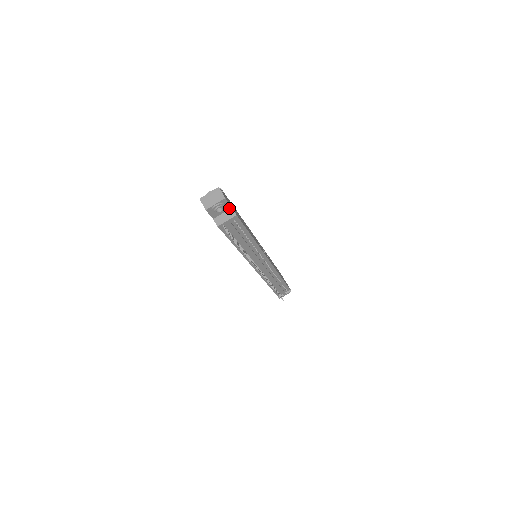
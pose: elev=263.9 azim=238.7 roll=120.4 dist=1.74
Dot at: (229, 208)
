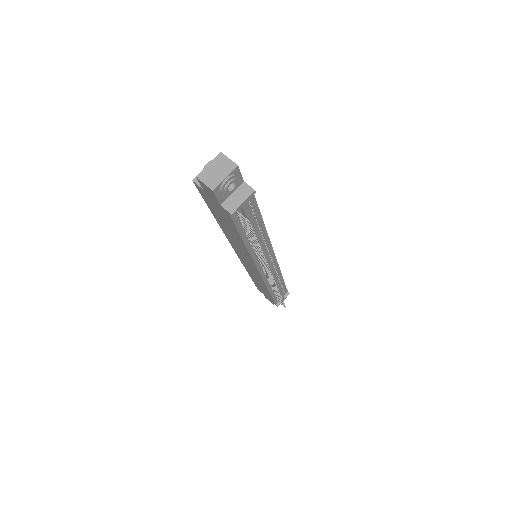
Dot at: (240, 183)
